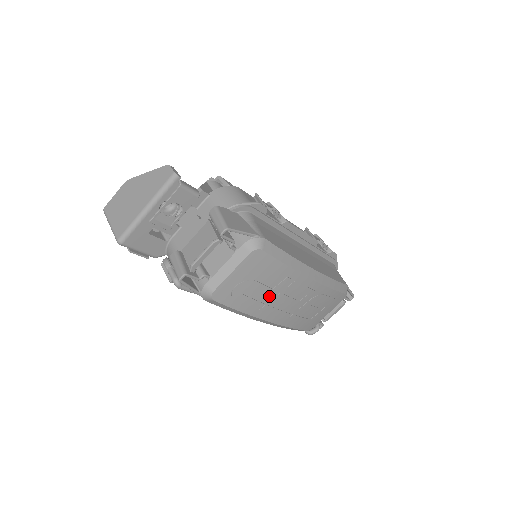
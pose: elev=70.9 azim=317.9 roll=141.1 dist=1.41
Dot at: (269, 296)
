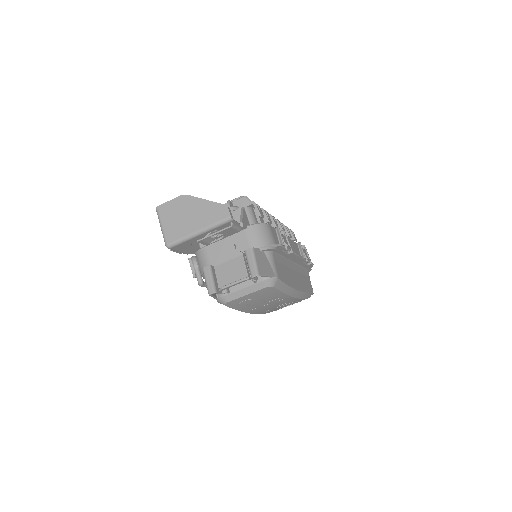
Dot at: (262, 305)
